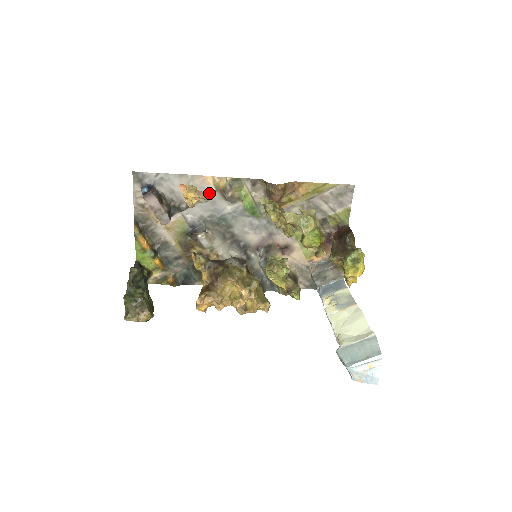
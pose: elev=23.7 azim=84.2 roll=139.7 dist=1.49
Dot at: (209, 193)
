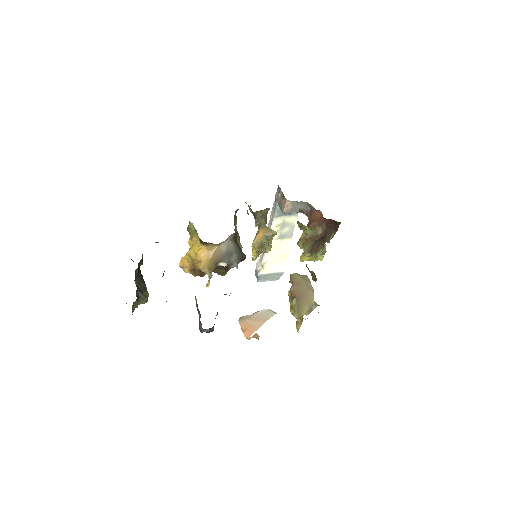
Dot at: occluded
